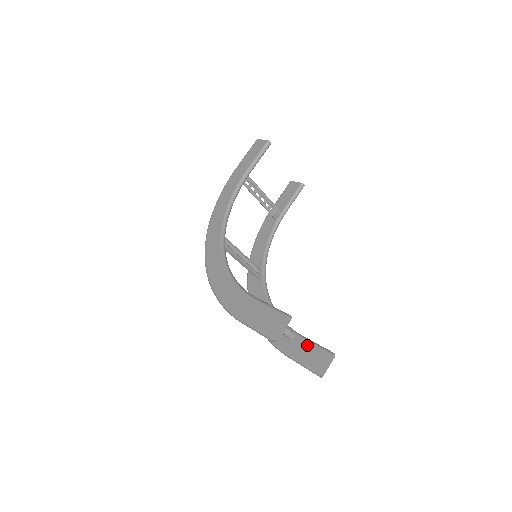
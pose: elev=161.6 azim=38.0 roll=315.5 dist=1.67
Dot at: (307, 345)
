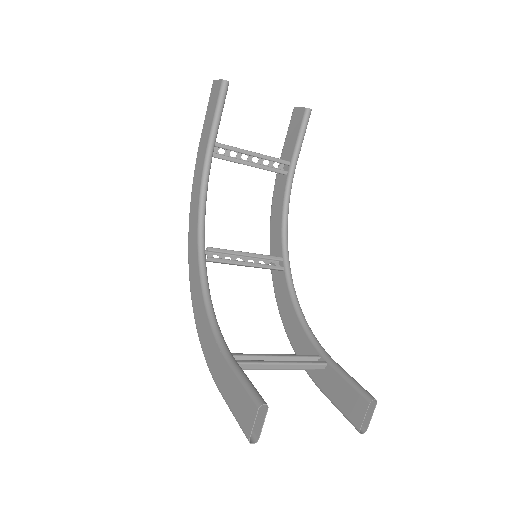
Dot at: (340, 382)
